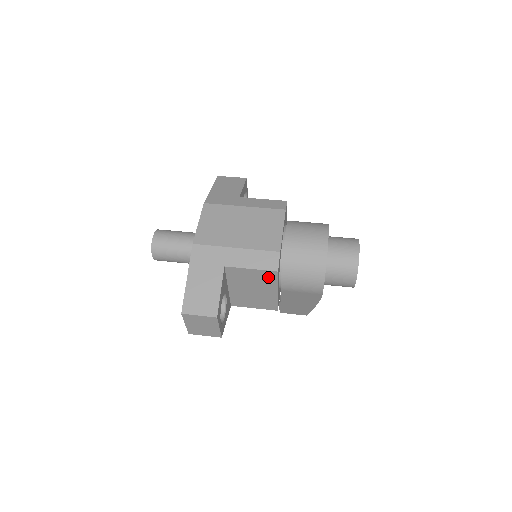
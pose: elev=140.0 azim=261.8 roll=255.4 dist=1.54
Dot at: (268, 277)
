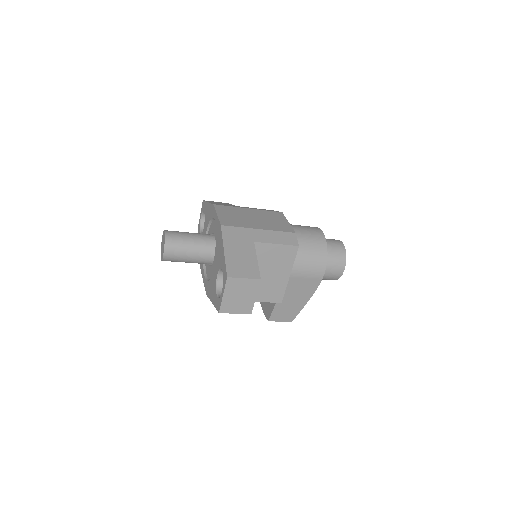
Dot at: (288, 254)
